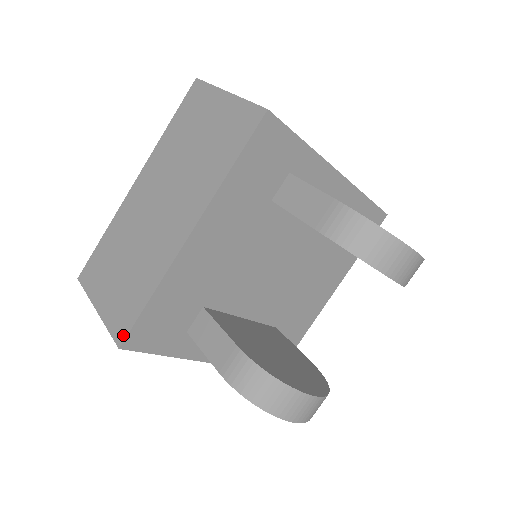
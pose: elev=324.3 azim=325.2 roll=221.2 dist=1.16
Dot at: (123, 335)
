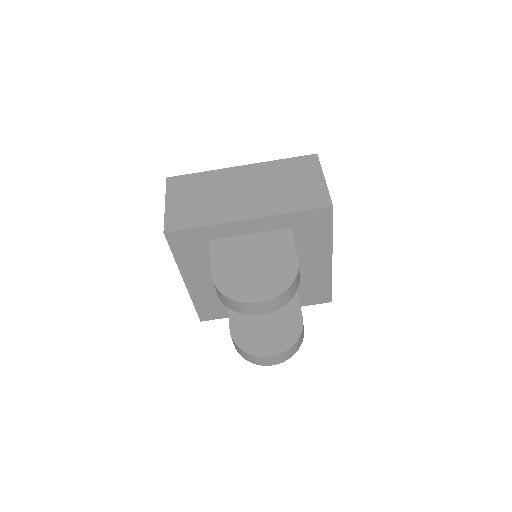
Dot at: (199, 316)
